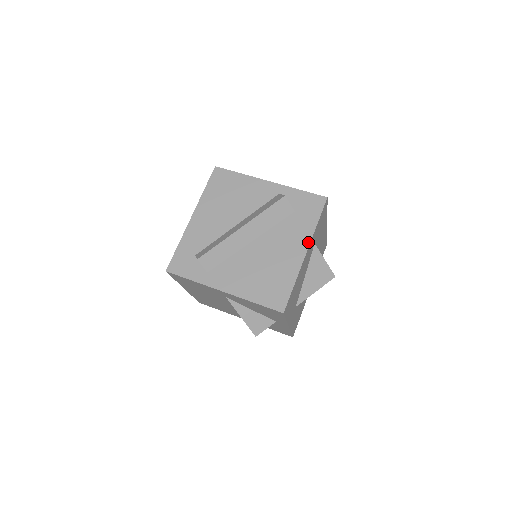
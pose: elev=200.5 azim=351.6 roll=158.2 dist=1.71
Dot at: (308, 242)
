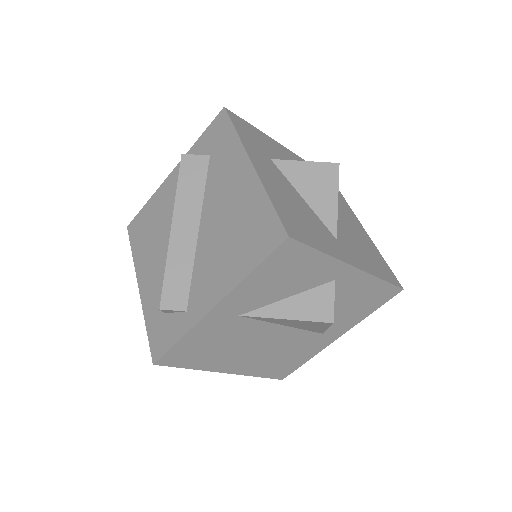
Dot at: (244, 154)
